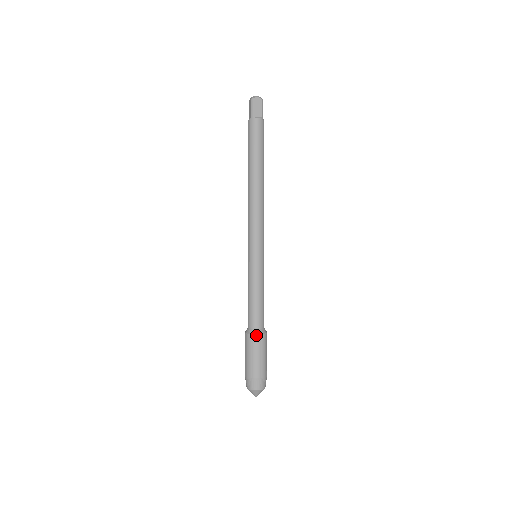
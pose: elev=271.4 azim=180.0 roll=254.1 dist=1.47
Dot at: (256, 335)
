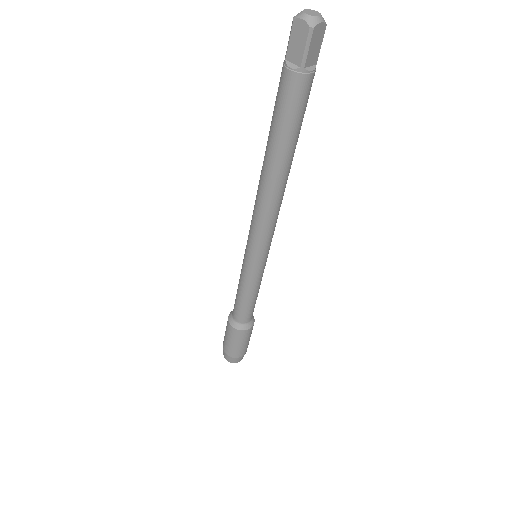
Dot at: (248, 330)
